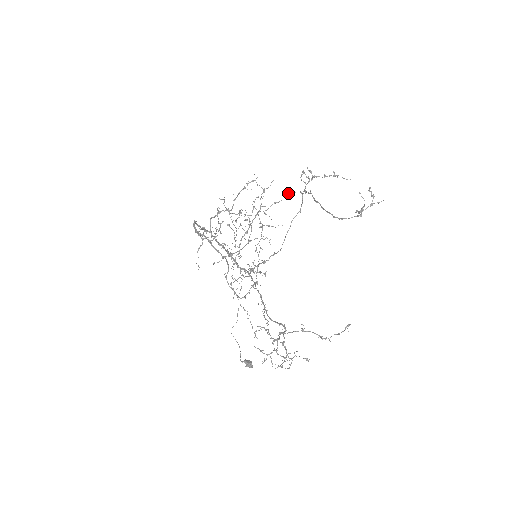
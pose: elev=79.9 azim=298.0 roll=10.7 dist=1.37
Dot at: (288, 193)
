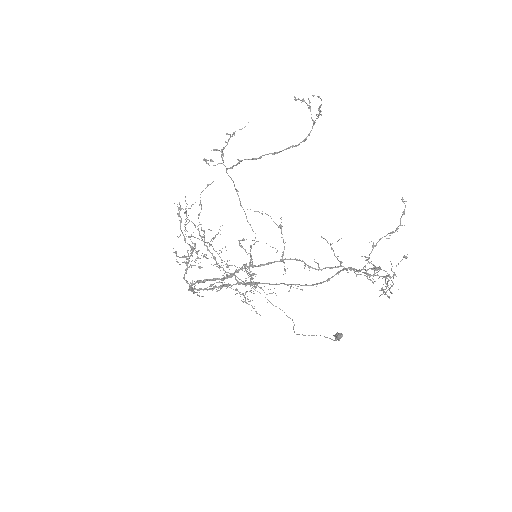
Dot at: (200, 197)
